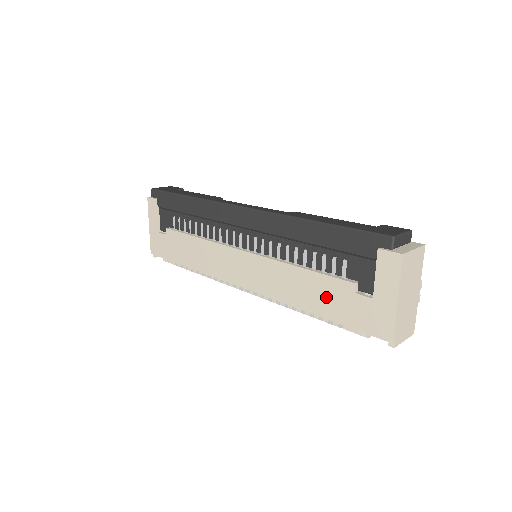
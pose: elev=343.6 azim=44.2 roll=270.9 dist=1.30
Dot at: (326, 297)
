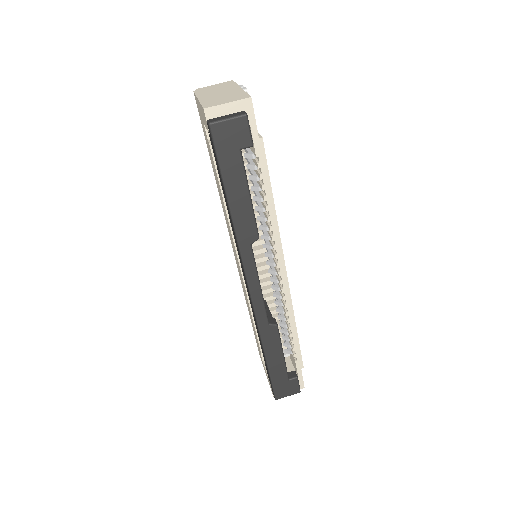
Dot at: occluded
